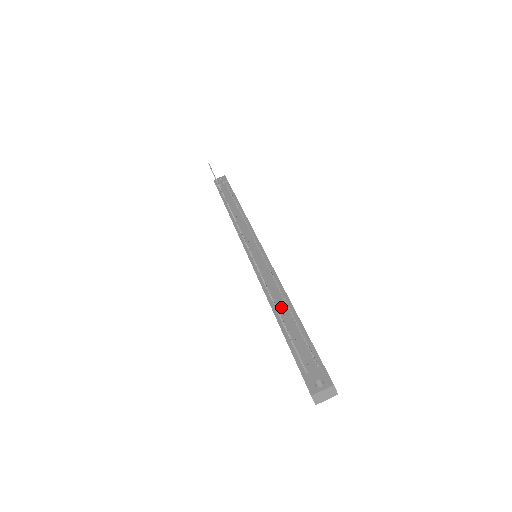
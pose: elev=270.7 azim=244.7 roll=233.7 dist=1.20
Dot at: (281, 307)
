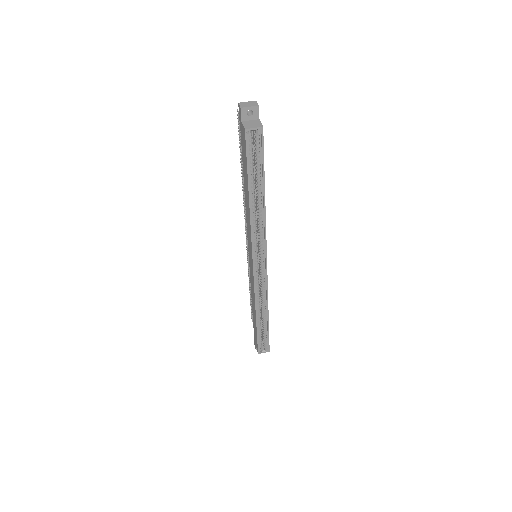
Dot at: occluded
